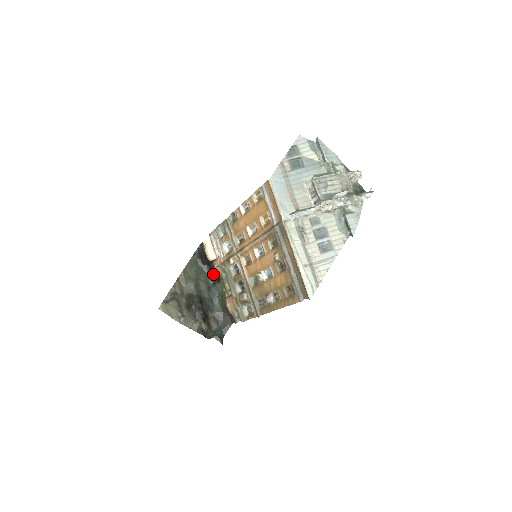
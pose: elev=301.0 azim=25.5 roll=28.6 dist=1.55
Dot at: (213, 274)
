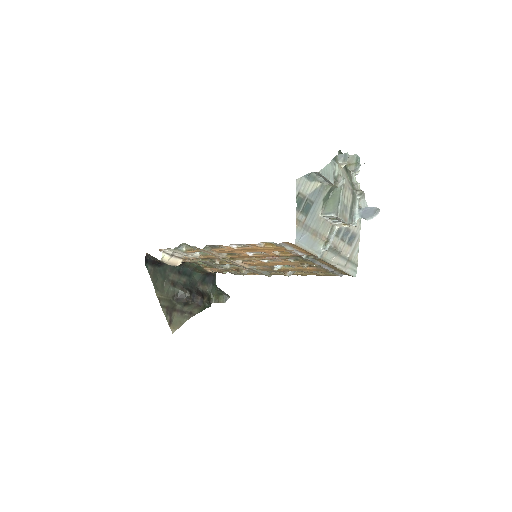
Dot at: occluded
